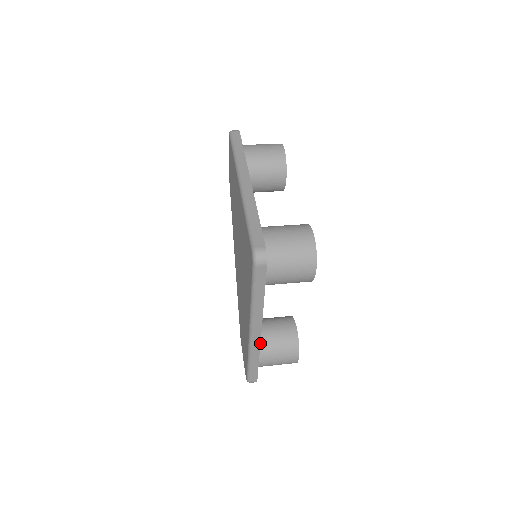
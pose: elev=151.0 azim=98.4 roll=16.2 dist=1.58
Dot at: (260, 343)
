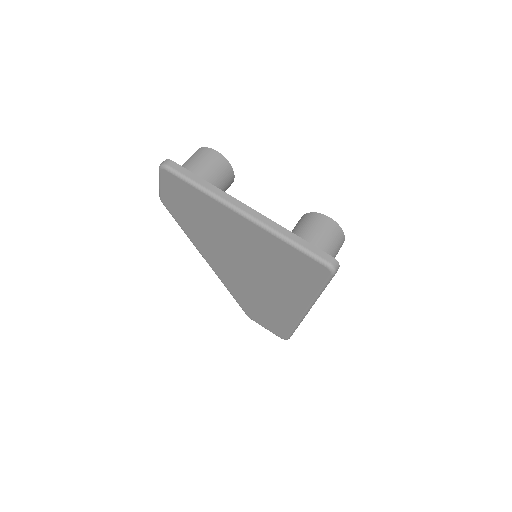
Dot at: occluded
